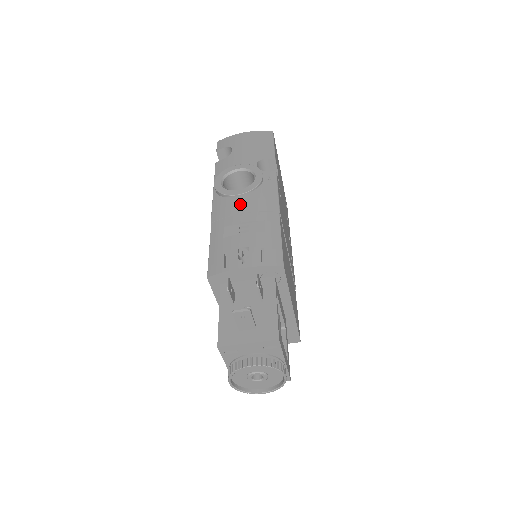
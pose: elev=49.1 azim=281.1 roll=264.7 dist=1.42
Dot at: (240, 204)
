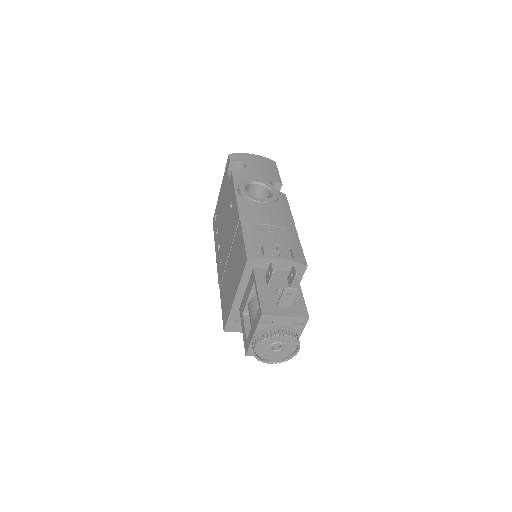
Dot at: (265, 210)
